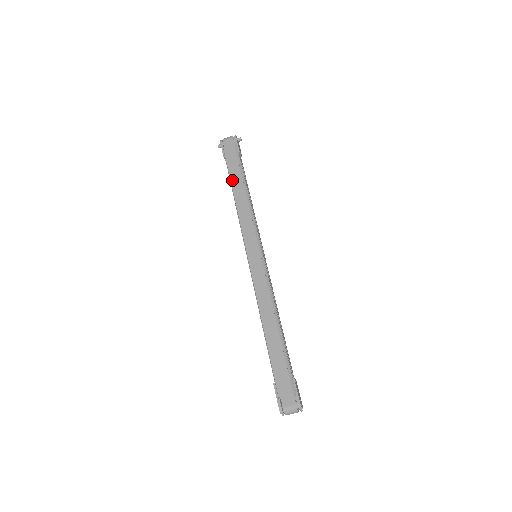
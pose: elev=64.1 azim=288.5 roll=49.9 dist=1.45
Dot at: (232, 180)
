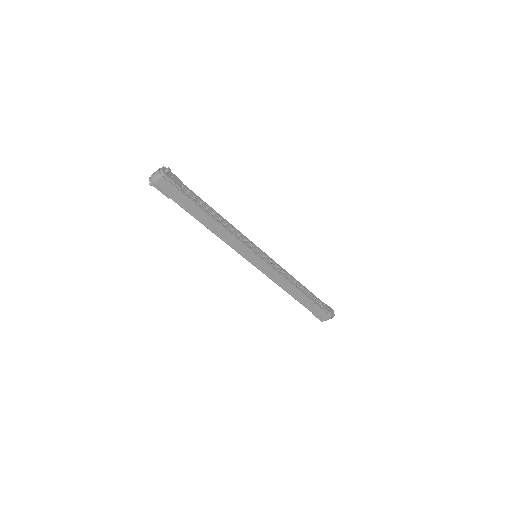
Dot at: (195, 217)
